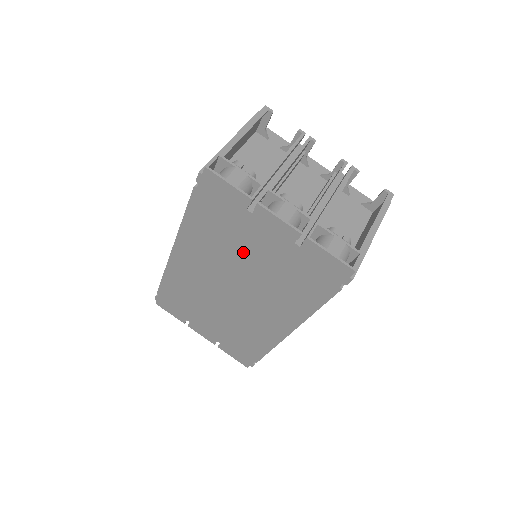
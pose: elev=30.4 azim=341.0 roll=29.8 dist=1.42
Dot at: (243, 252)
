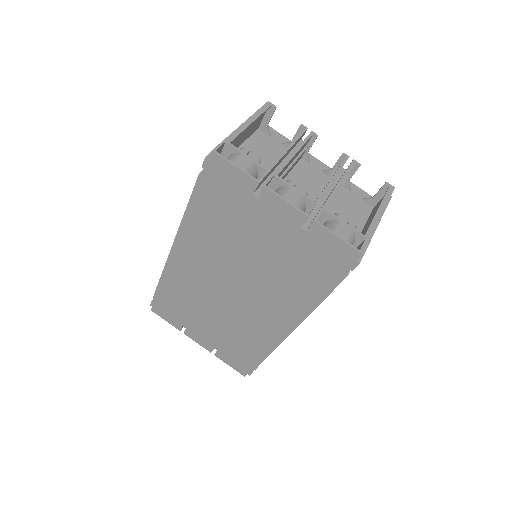
Dot at: (247, 242)
